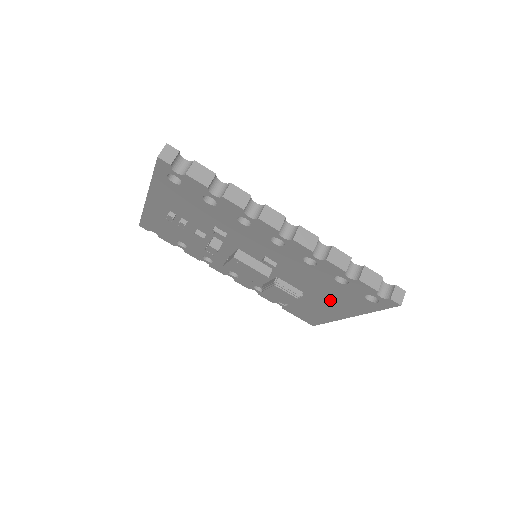
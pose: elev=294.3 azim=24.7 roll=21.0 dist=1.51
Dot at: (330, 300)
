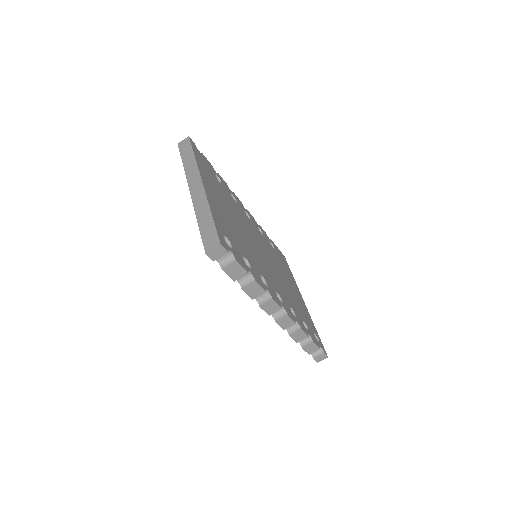
Dot at: occluded
